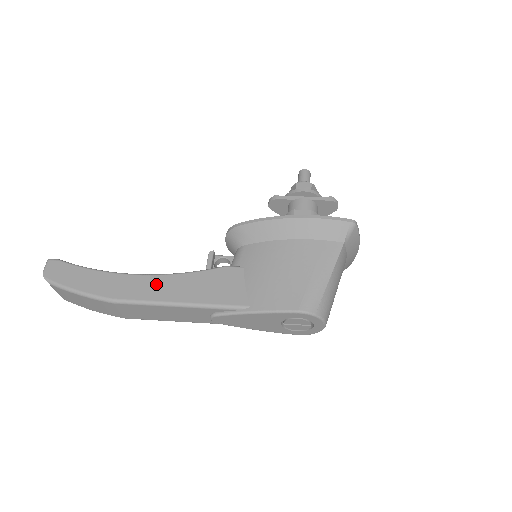
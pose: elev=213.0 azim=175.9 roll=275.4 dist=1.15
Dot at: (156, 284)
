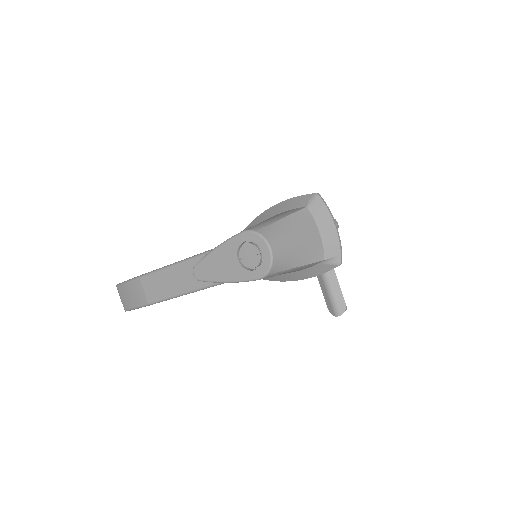
Dot at: occluded
